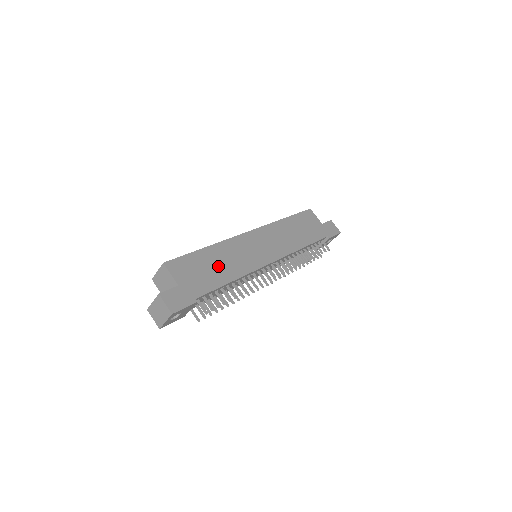
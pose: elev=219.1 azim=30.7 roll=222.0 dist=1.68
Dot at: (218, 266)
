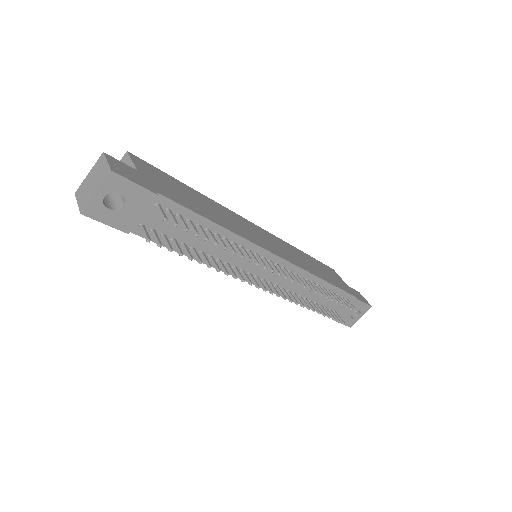
Dot at: (202, 205)
